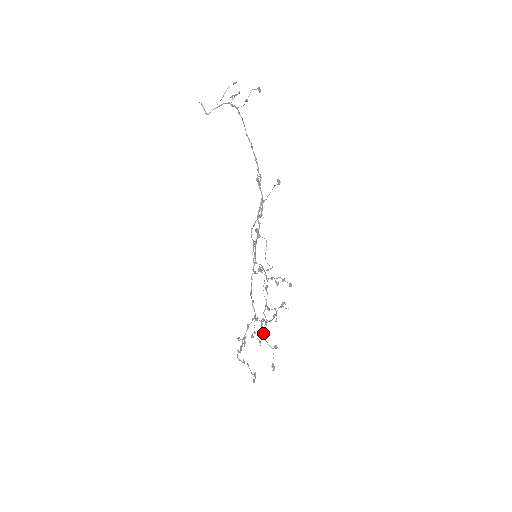
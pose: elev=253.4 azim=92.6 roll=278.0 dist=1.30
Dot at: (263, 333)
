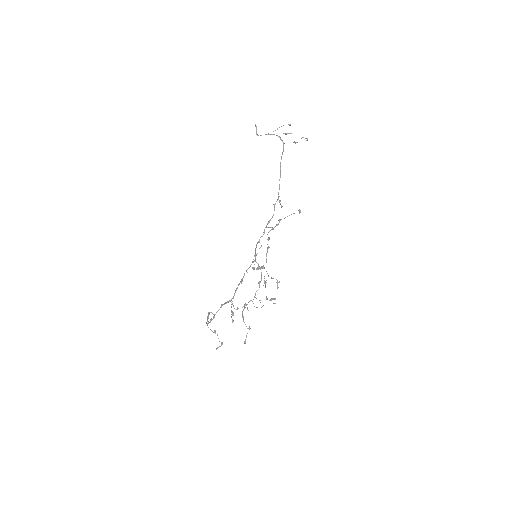
Dot at: occluded
